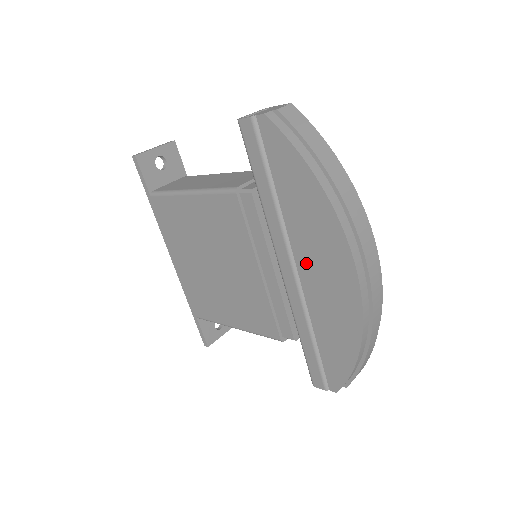
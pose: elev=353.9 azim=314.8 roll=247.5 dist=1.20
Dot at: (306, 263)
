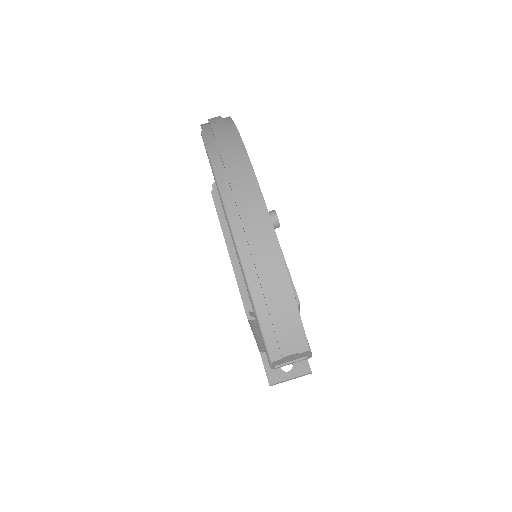
Dot at: occluded
